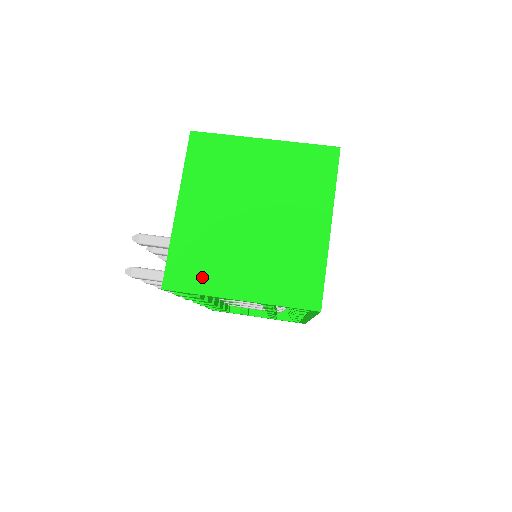
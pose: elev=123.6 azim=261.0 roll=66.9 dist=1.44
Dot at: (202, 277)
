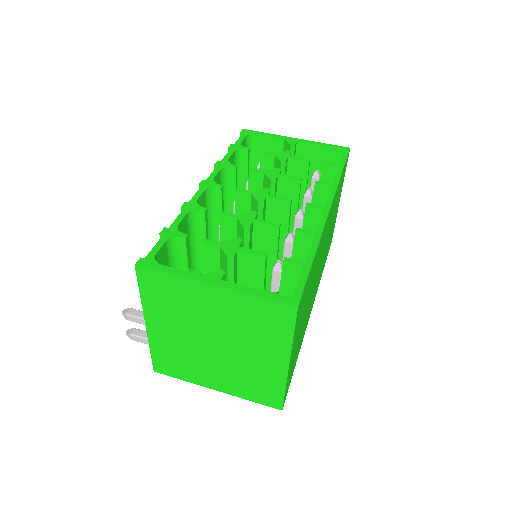
Dot at: (182, 372)
